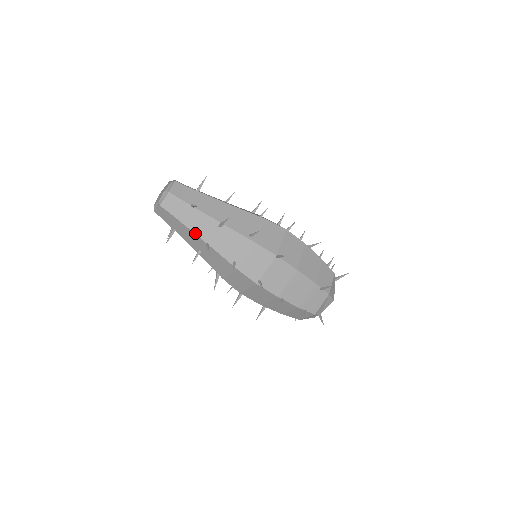
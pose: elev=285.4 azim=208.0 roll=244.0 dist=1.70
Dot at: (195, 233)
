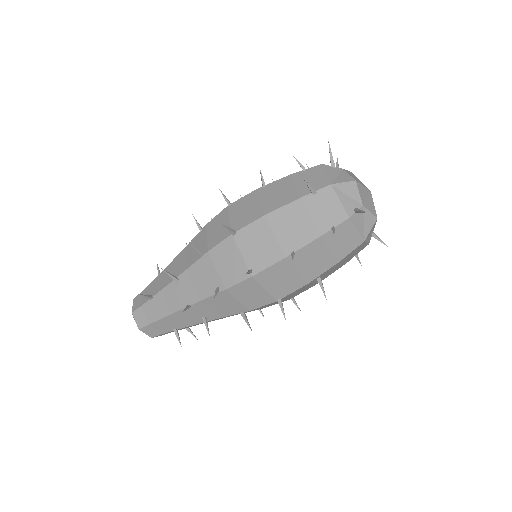
Dot at: (174, 312)
